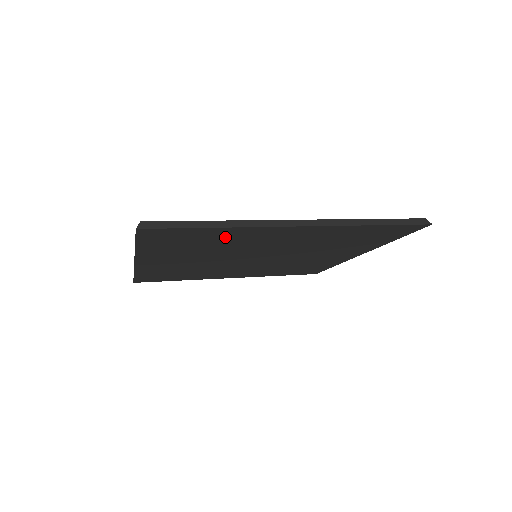
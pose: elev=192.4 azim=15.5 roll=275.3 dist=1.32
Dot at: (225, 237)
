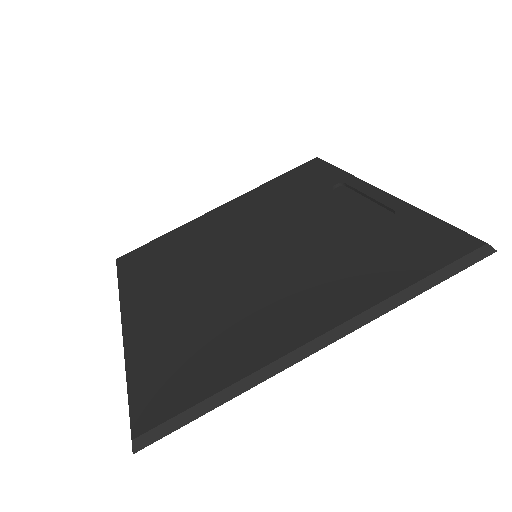
Dot at: occluded
